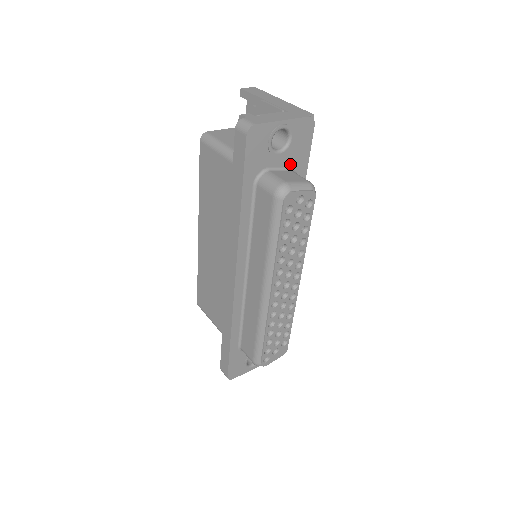
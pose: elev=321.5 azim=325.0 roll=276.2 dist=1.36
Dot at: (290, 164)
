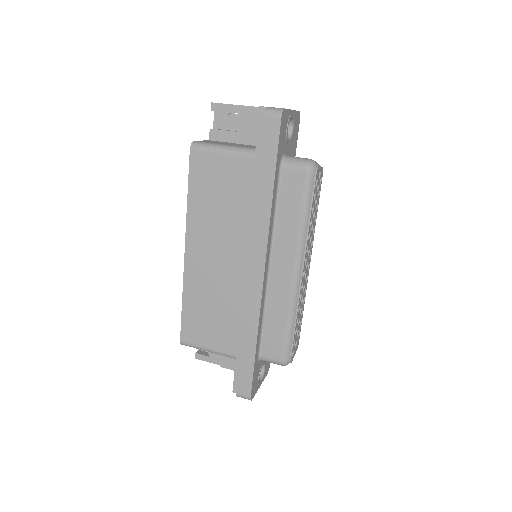
Dot at: (290, 153)
